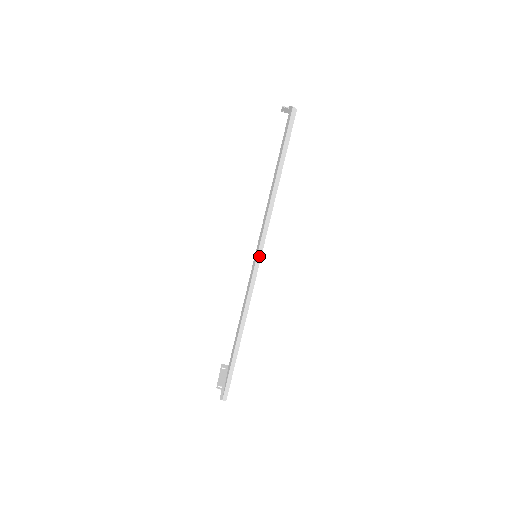
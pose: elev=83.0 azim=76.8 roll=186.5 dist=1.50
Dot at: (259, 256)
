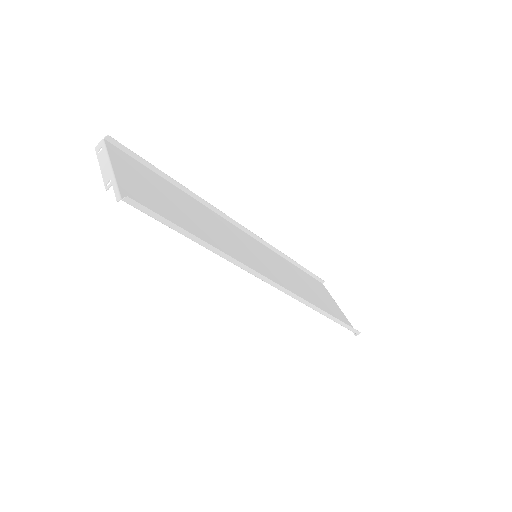
Dot at: (268, 281)
